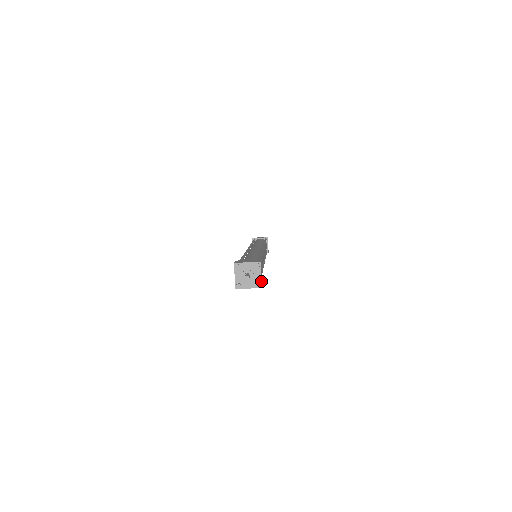
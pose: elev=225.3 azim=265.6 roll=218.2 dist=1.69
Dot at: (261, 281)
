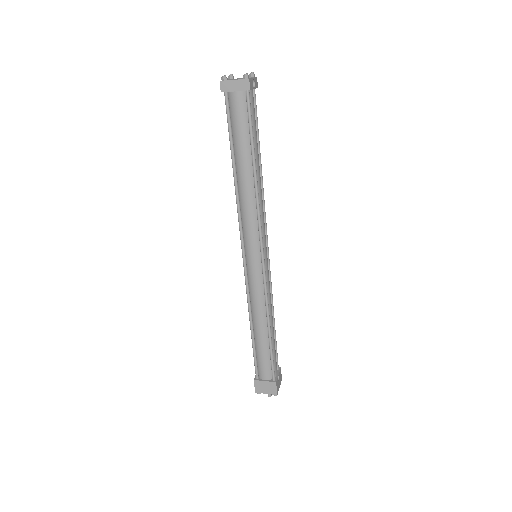
Dot at: (280, 384)
